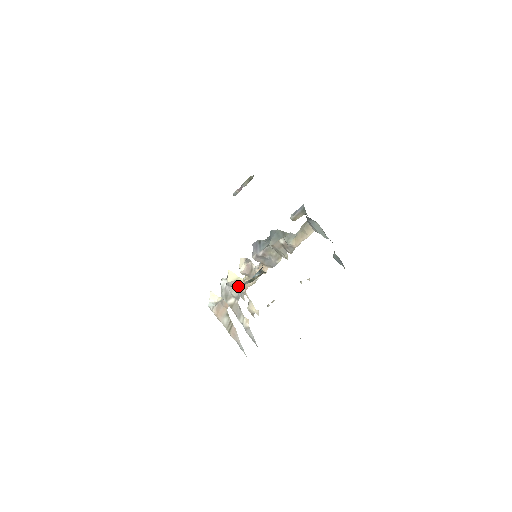
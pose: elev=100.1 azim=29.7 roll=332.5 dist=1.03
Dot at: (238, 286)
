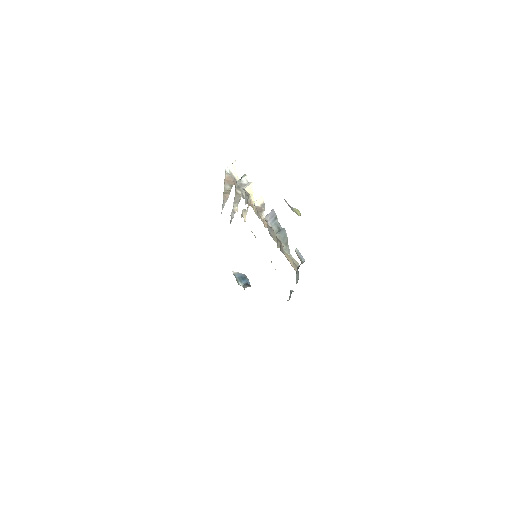
Dot at: (248, 198)
